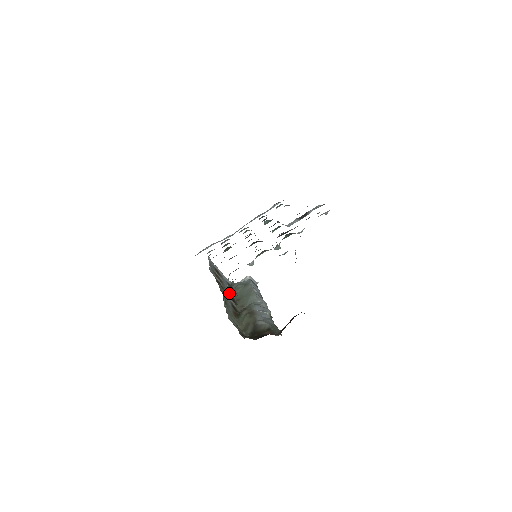
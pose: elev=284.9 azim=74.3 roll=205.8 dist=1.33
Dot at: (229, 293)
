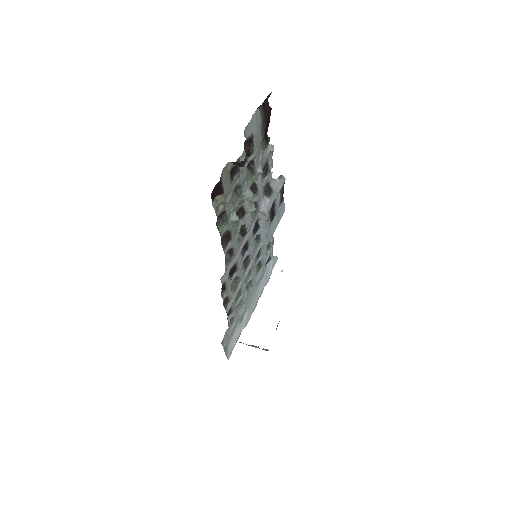
Dot at: occluded
